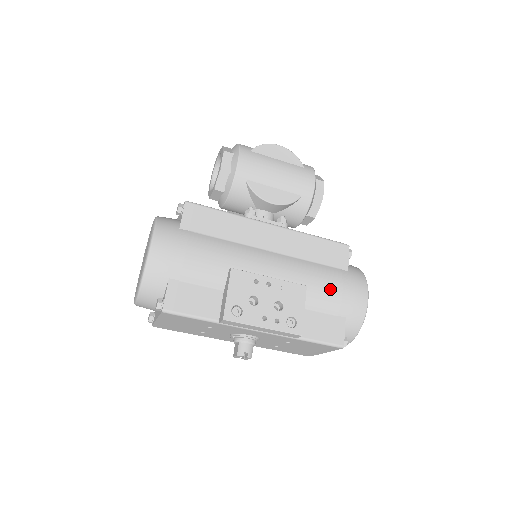
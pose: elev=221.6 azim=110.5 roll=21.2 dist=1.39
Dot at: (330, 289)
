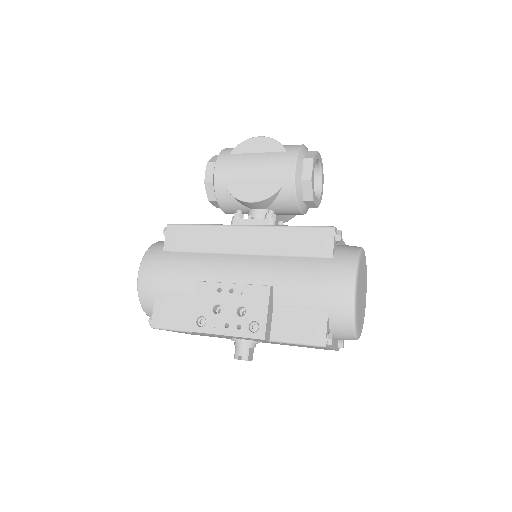
Dot at: (303, 284)
